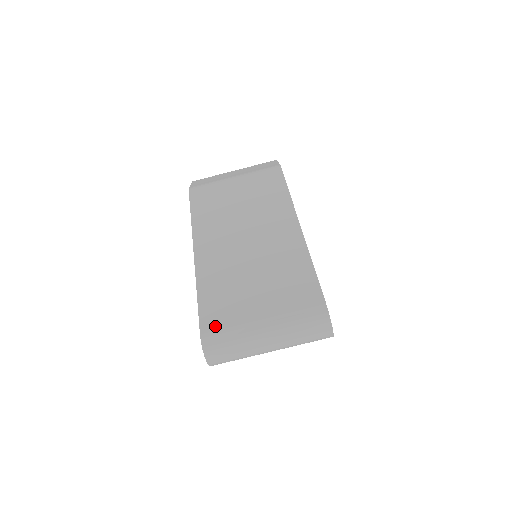
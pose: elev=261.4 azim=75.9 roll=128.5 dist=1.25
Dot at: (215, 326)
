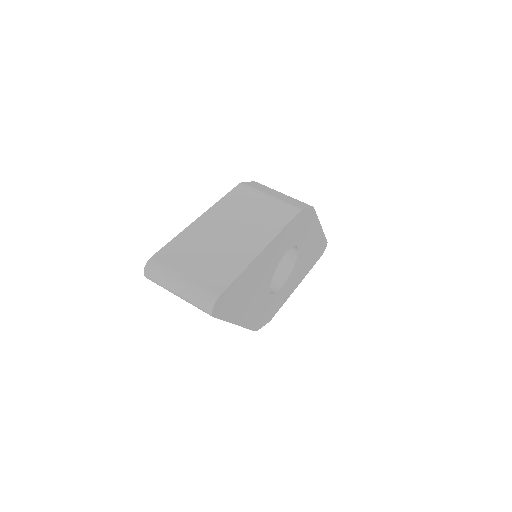
Dot at: (162, 258)
